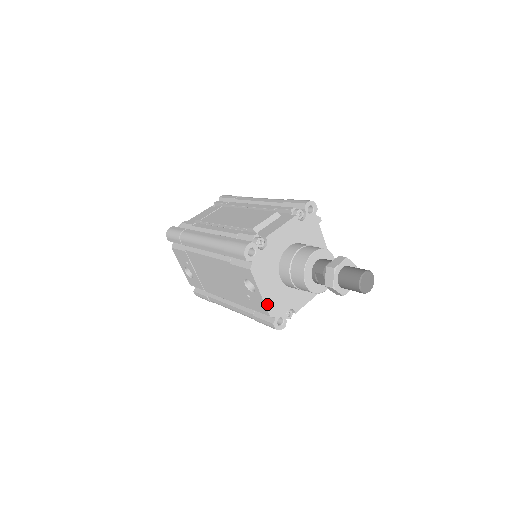
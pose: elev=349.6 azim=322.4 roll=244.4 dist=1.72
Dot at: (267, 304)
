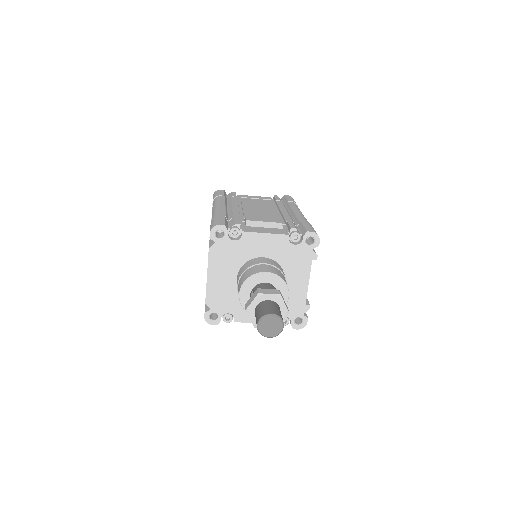
Dot at: (209, 291)
